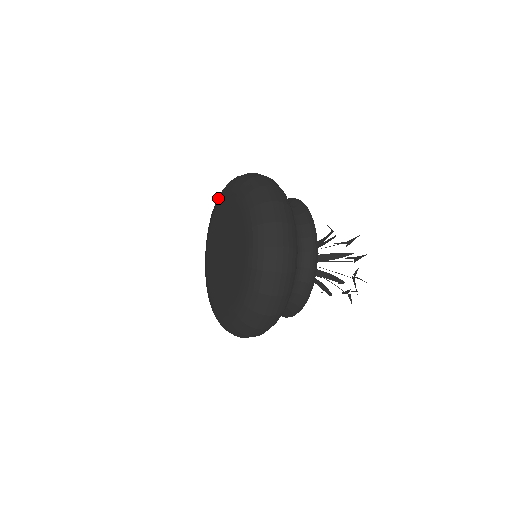
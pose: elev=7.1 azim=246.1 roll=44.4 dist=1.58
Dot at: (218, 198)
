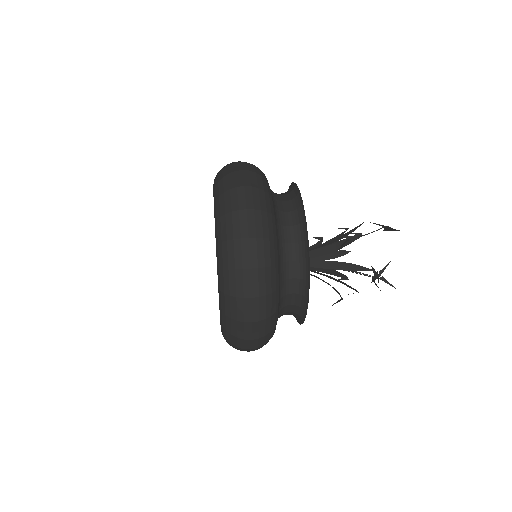
Dot at: occluded
